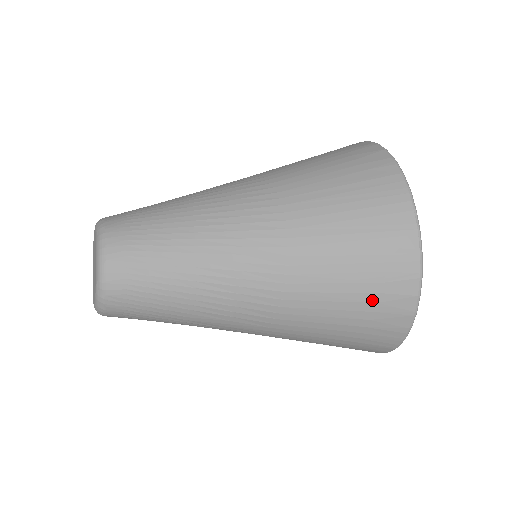
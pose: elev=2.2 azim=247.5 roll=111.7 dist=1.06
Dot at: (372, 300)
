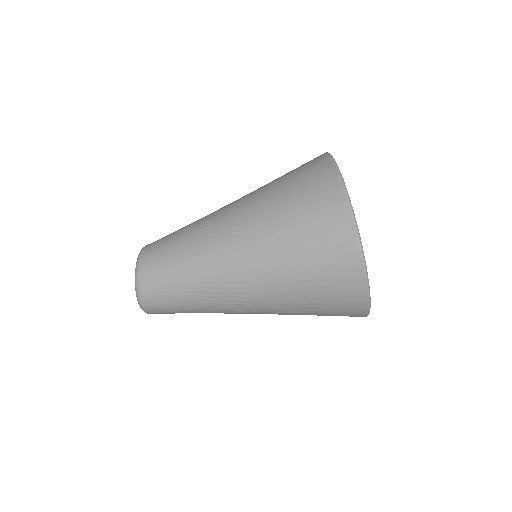
Dot at: (311, 203)
